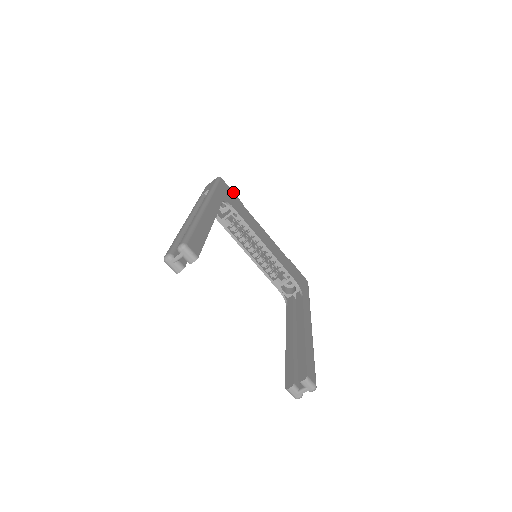
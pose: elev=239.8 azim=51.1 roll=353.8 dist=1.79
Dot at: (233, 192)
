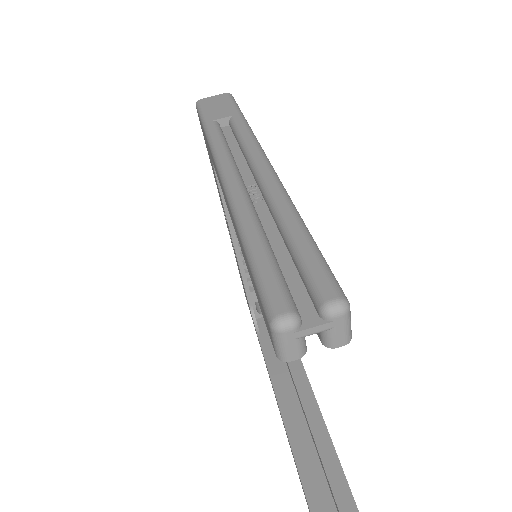
Dot at: occluded
